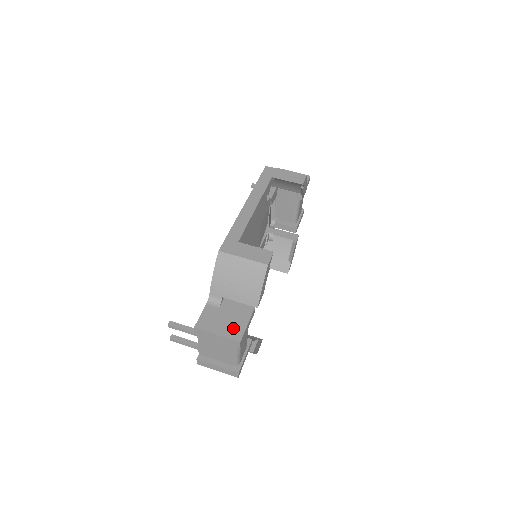
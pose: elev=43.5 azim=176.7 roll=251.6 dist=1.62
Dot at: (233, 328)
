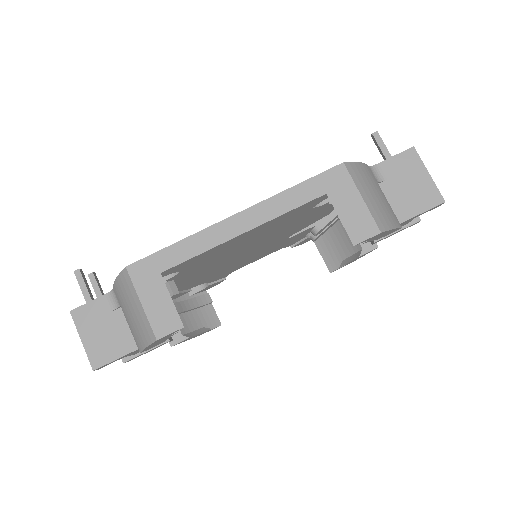
Dot at: (102, 348)
